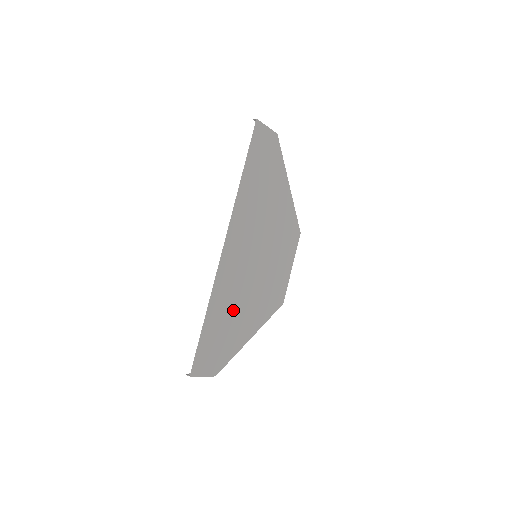
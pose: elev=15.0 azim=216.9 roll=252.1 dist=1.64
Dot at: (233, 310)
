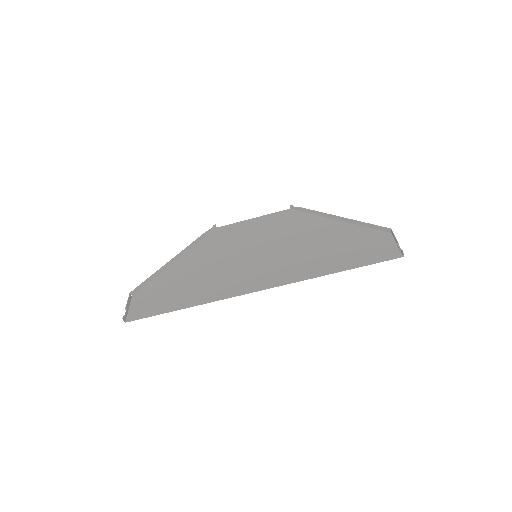
Dot at: (197, 279)
